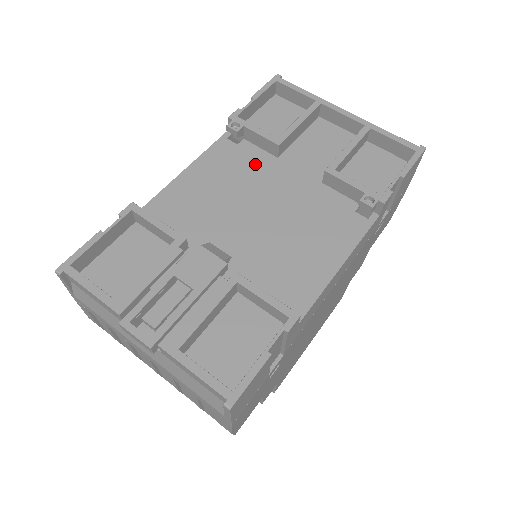
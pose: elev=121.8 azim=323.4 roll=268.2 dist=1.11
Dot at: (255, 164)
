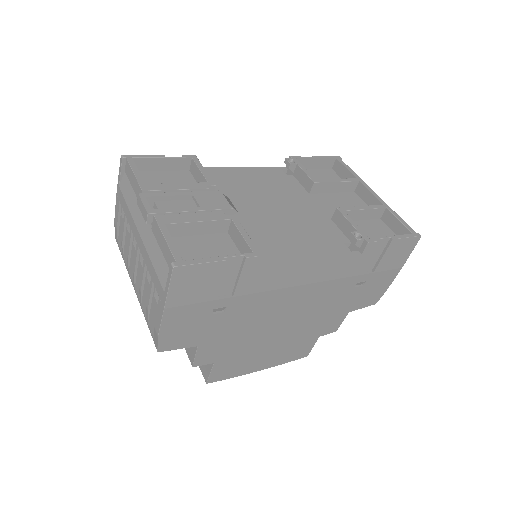
Dot at: (291, 188)
